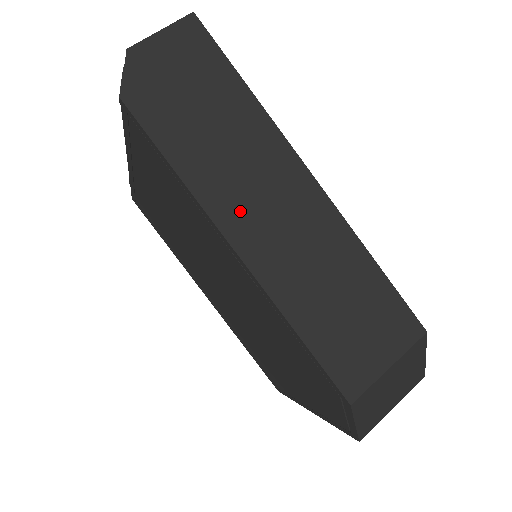
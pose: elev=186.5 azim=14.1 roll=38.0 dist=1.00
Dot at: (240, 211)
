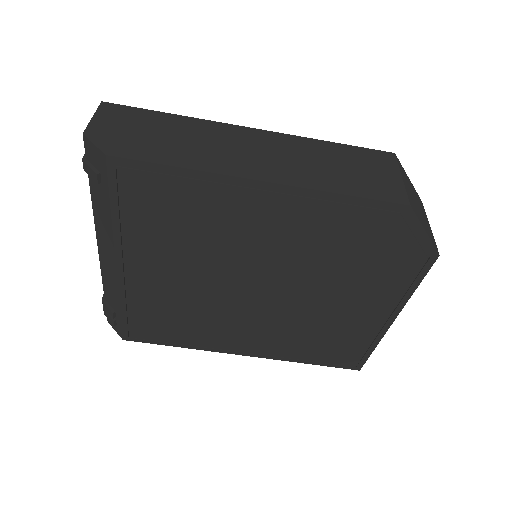
Dot at: (237, 163)
